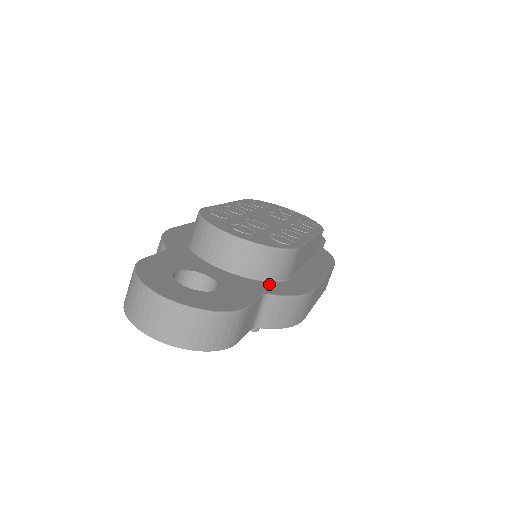
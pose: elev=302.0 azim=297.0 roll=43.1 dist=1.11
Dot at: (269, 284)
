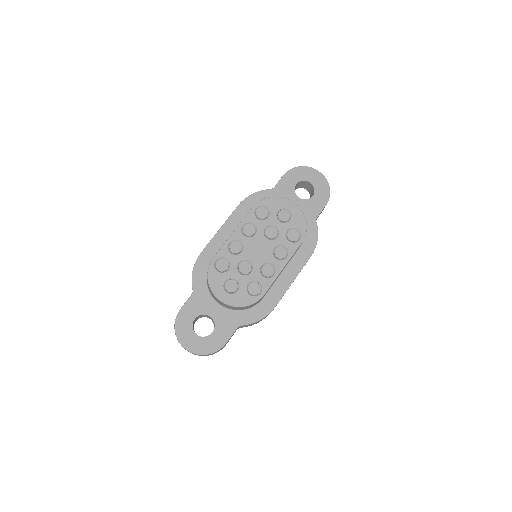
Dot at: (246, 313)
